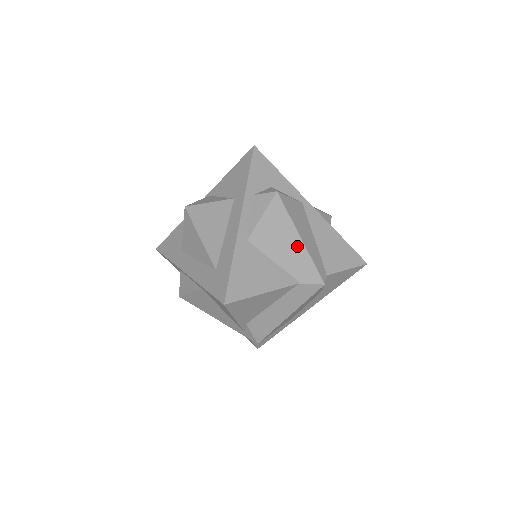
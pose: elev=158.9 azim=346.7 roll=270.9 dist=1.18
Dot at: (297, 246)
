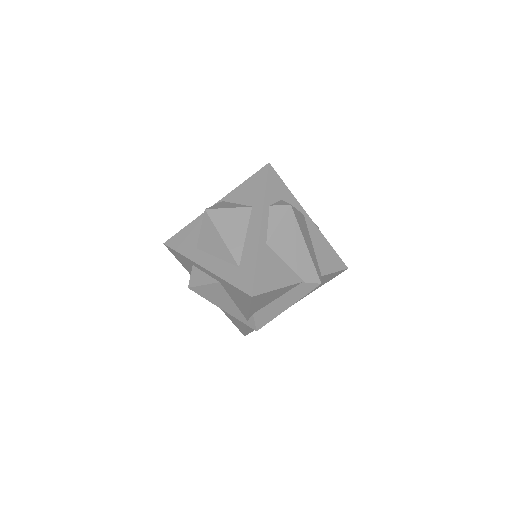
Dot at: (303, 251)
